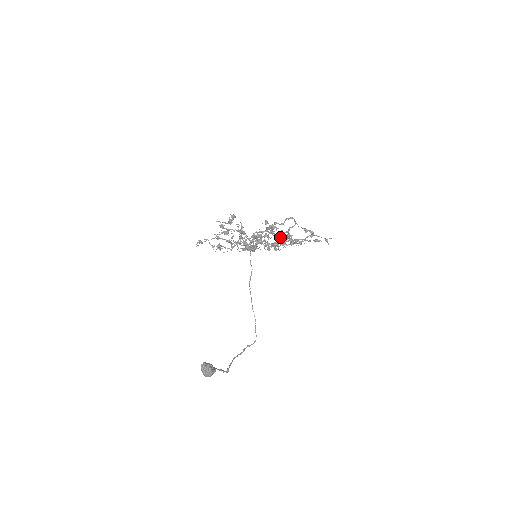
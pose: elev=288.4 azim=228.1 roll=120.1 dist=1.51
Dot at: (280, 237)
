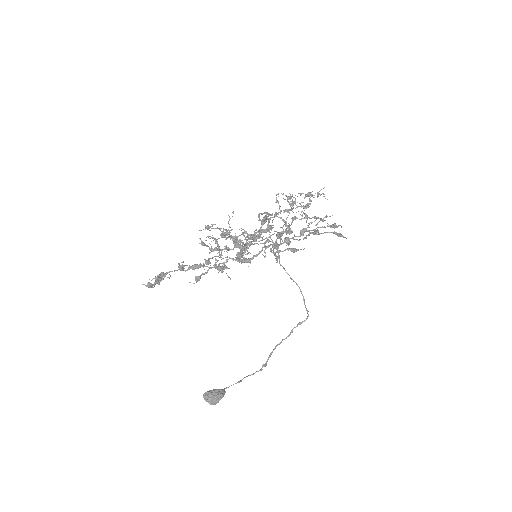
Dot at: (249, 262)
